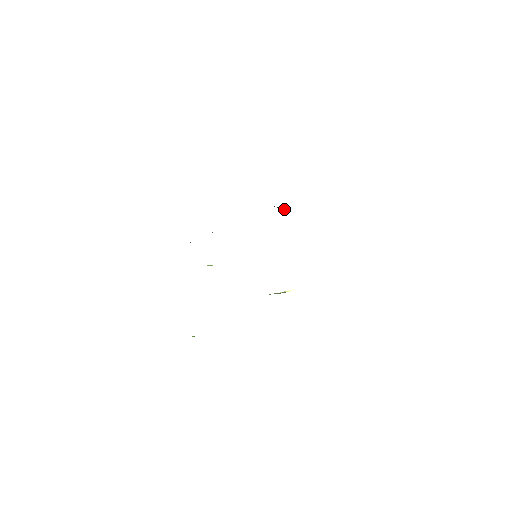
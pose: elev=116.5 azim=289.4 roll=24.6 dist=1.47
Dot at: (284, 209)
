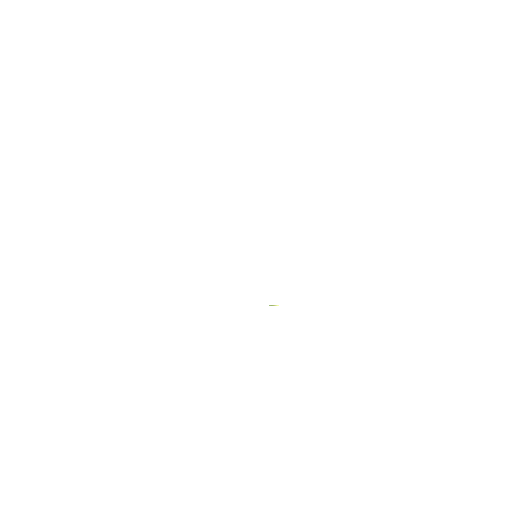
Dot at: occluded
